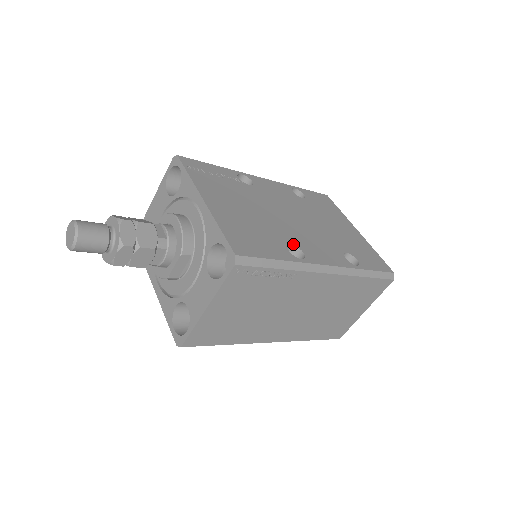
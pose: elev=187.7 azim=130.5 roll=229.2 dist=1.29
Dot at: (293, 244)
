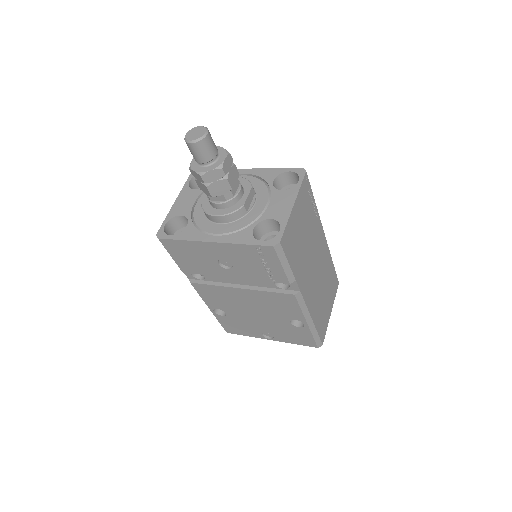
Dot at: occluded
